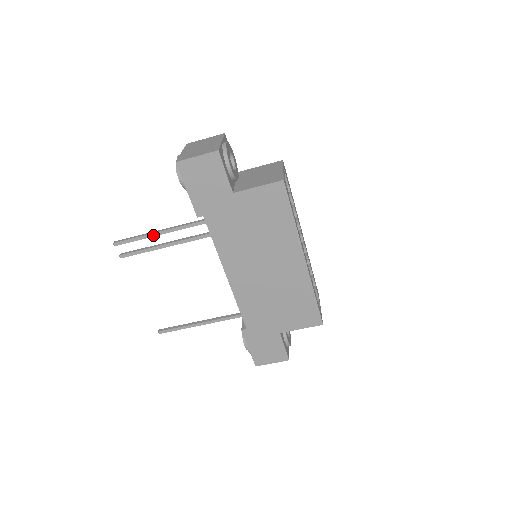
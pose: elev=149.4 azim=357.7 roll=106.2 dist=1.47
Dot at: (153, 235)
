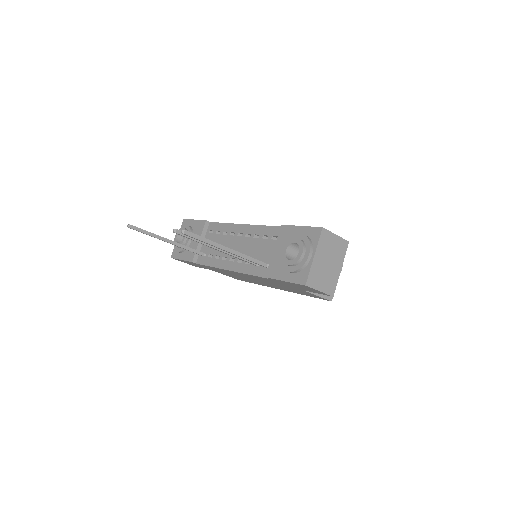
Dot at: occluded
